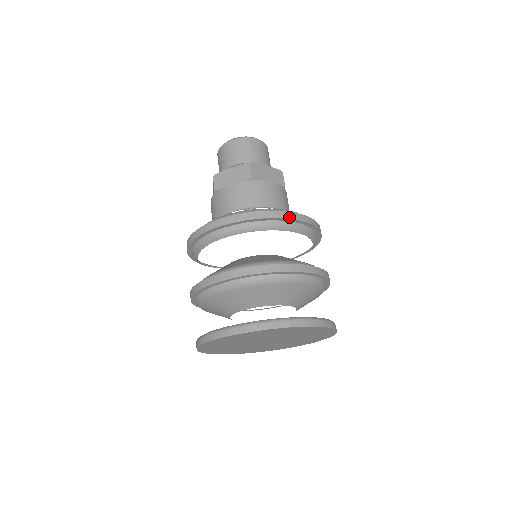
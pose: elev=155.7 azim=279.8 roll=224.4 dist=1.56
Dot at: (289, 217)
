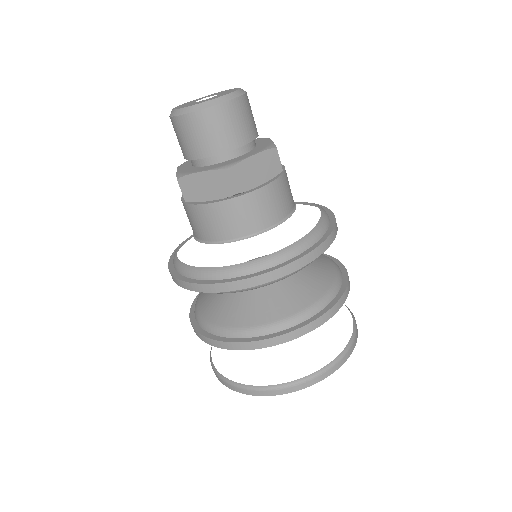
Dot at: (300, 266)
